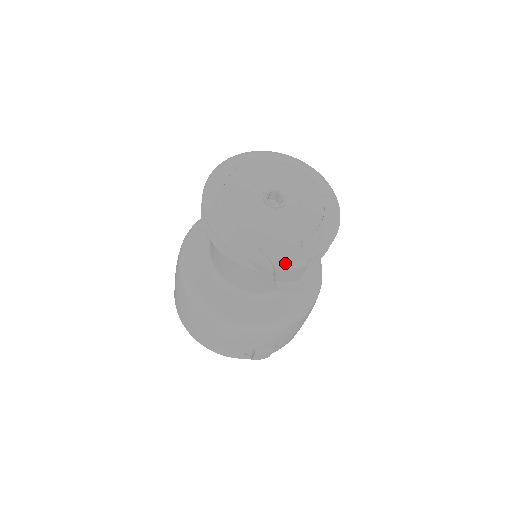
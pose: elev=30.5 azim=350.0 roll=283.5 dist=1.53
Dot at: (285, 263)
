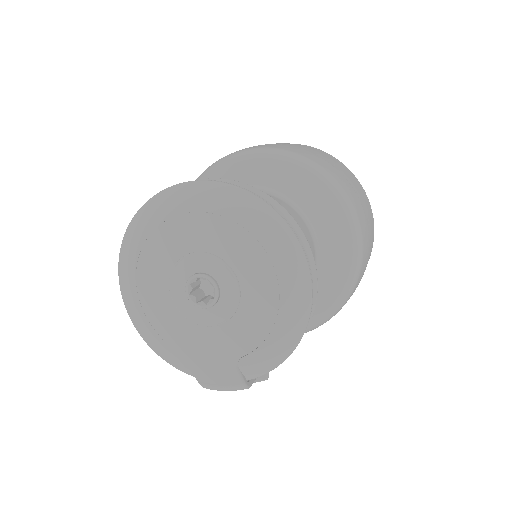
Dot at: (215, 388)
